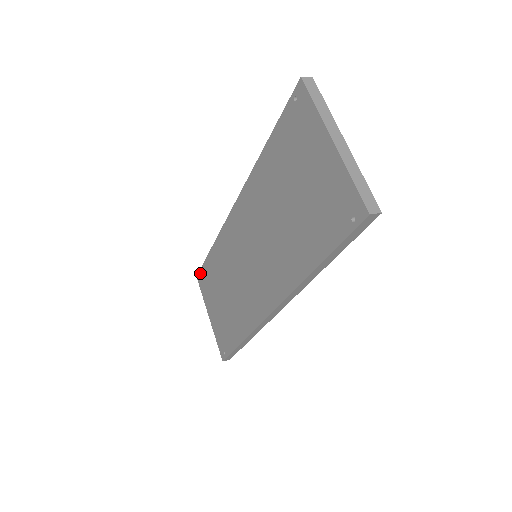
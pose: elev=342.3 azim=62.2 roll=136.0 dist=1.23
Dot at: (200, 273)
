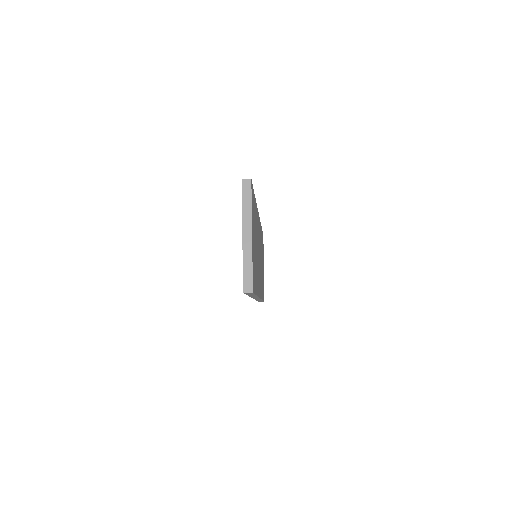
Dot at: occluded
